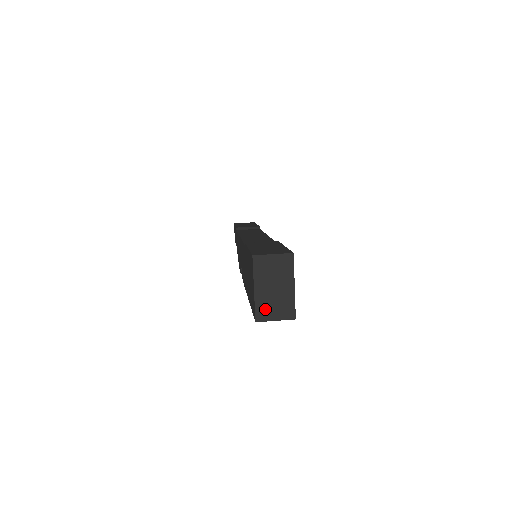
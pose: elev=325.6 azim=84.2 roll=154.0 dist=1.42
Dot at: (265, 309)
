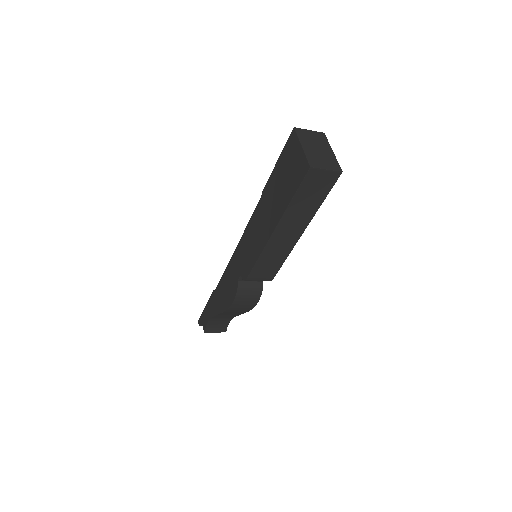
Dot at: (315, 160)
